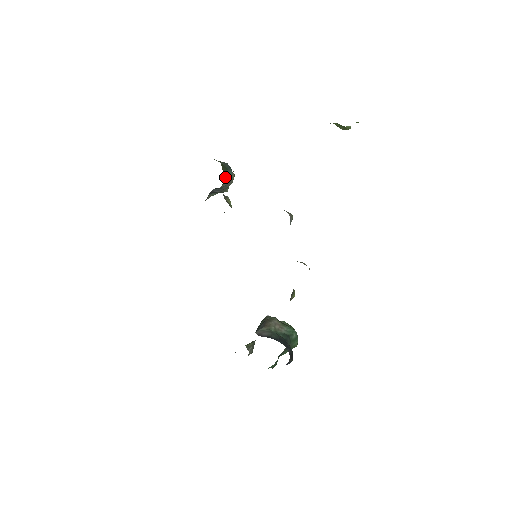
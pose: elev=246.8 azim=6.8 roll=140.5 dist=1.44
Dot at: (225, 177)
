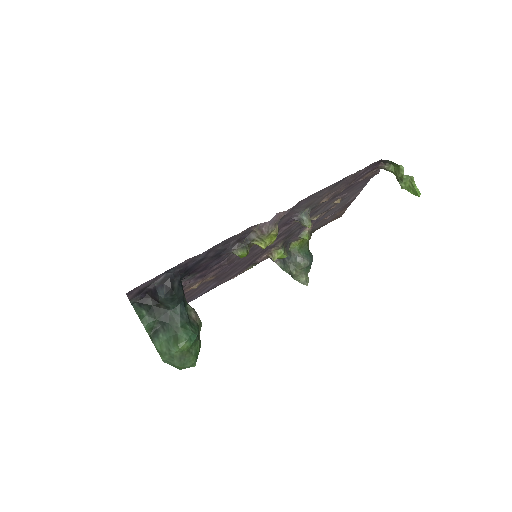
Dot at: (302, 252)
